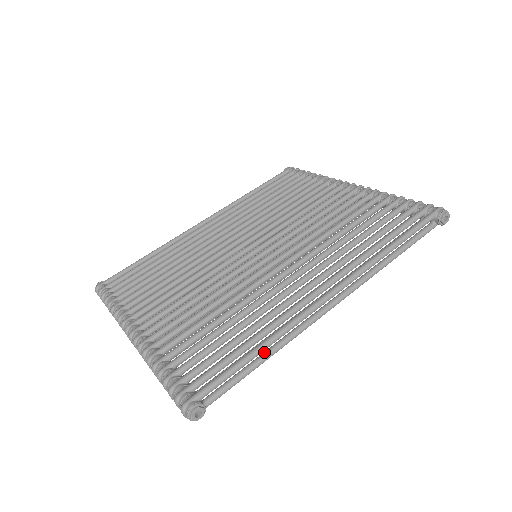
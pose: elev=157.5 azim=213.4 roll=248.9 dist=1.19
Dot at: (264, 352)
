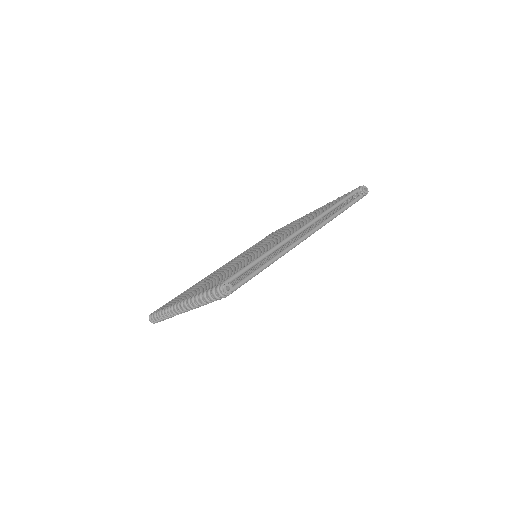
Dot at: (265, 262)
